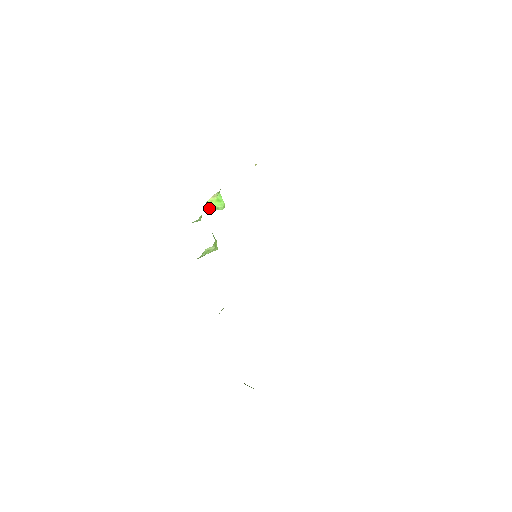
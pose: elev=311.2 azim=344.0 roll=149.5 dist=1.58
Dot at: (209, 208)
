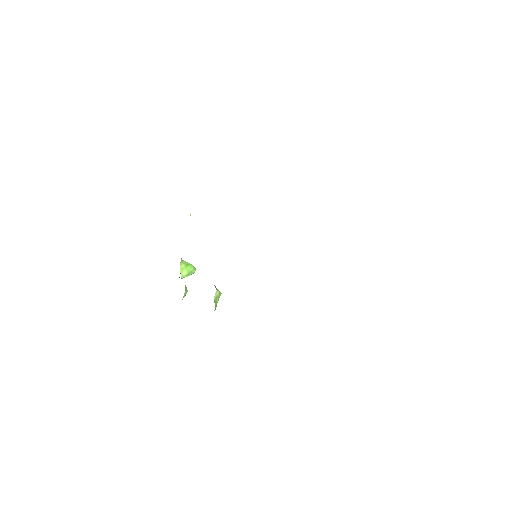
Dot at: occluded
